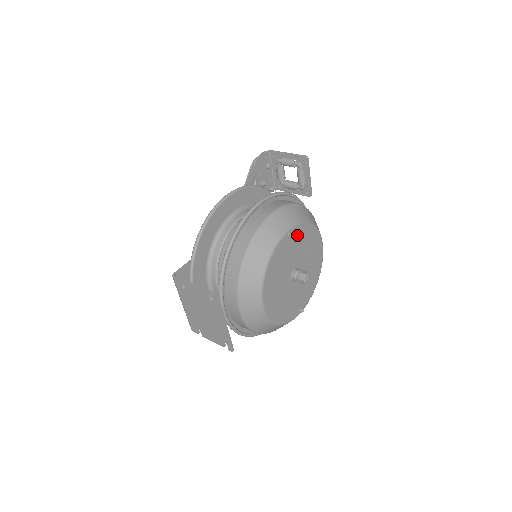
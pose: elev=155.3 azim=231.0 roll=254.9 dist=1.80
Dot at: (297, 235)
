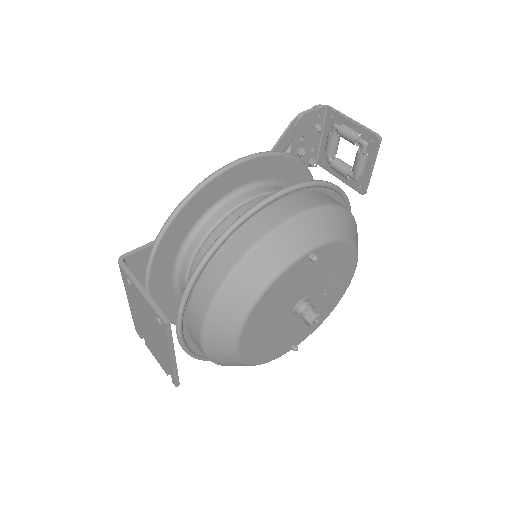
Dot at: (323, 257)
